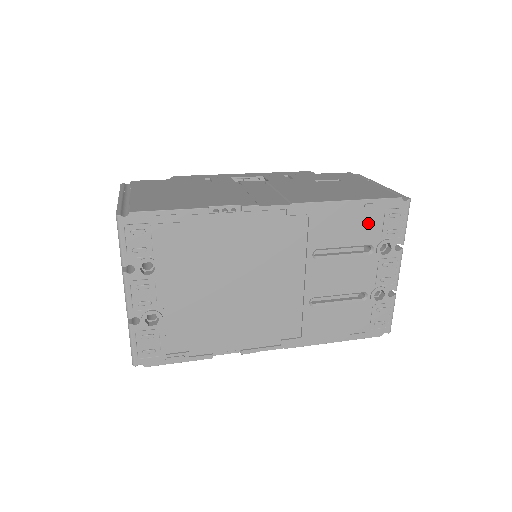
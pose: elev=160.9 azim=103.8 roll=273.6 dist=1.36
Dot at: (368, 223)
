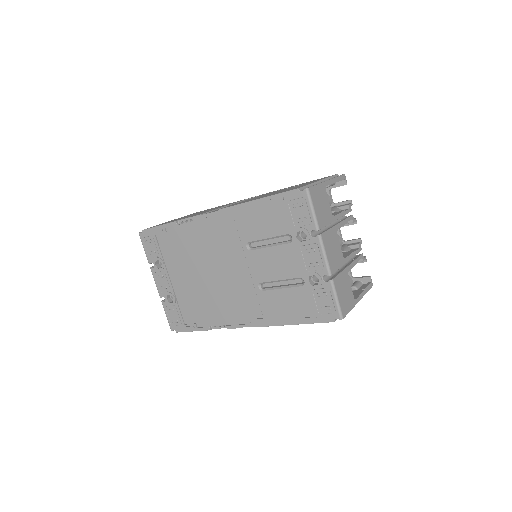
Dot at: (278, 215)
